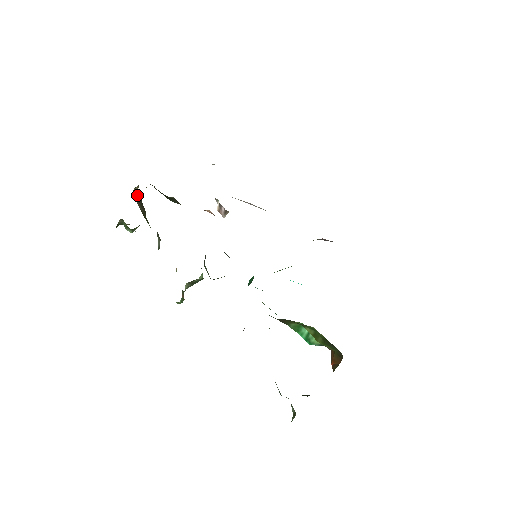
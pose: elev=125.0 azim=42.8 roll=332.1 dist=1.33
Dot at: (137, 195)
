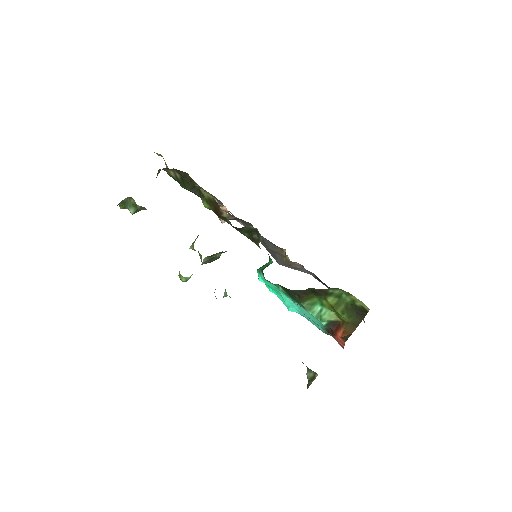
Dot at: occluded
